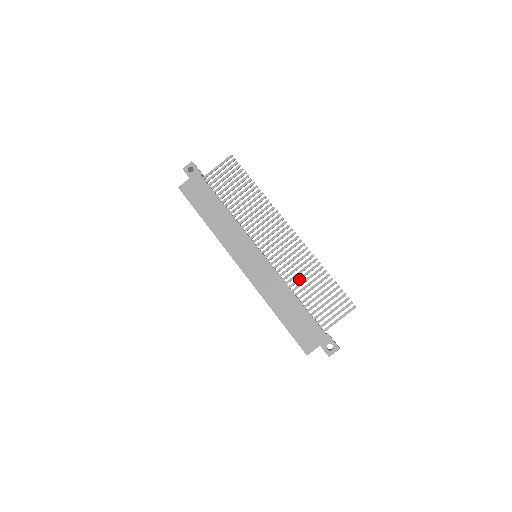
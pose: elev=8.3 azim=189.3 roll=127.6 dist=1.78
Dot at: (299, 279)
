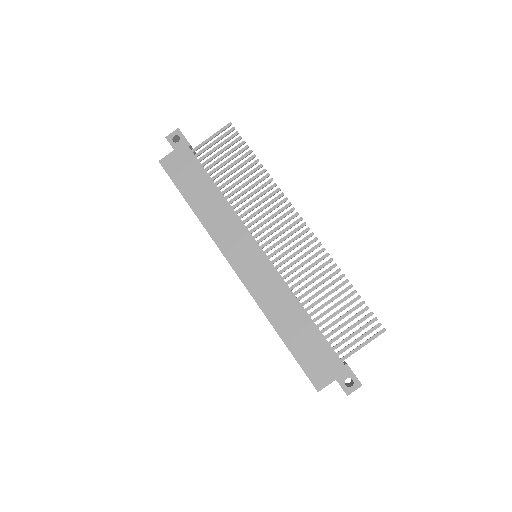
Dot at: (312, 289)
